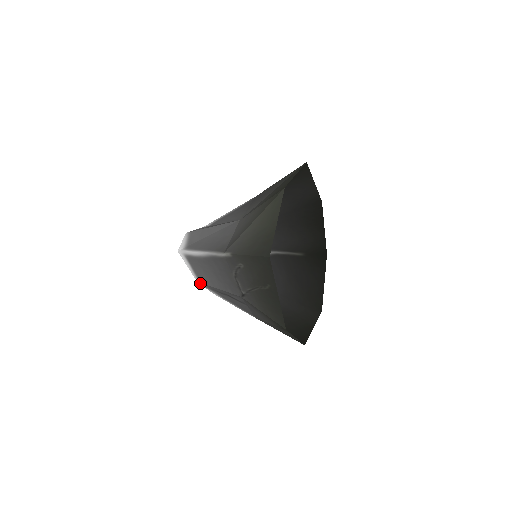
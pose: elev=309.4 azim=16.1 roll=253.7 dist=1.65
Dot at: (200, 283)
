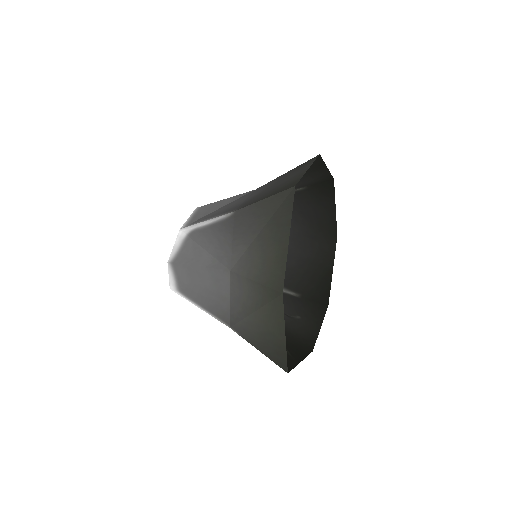
Dot at: occluded
